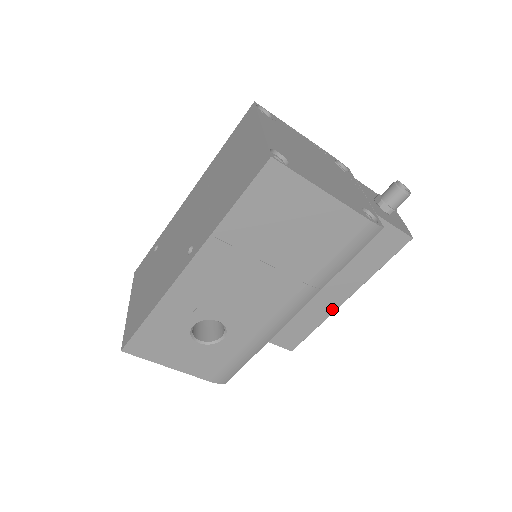
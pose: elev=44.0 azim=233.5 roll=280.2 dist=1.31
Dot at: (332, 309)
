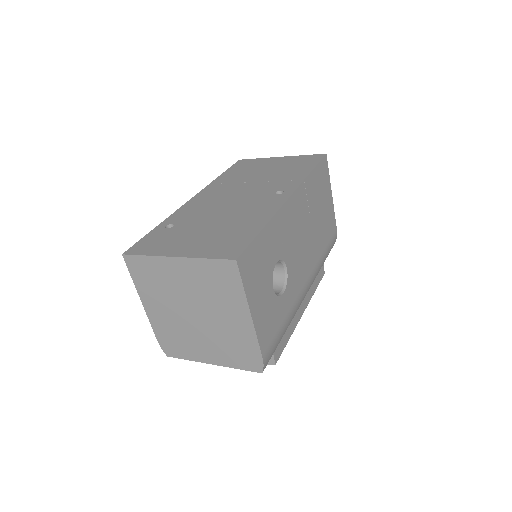
Dot at: (298, 320)
